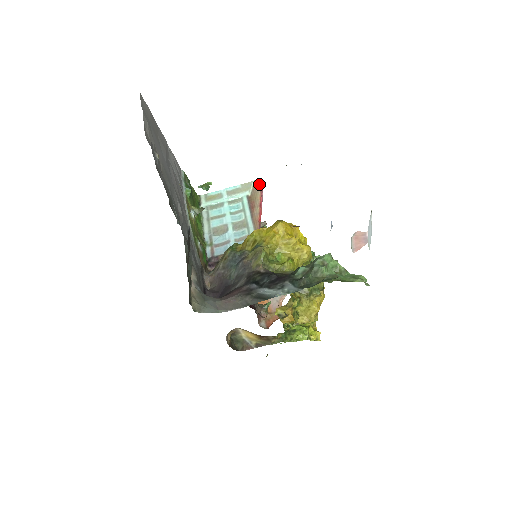
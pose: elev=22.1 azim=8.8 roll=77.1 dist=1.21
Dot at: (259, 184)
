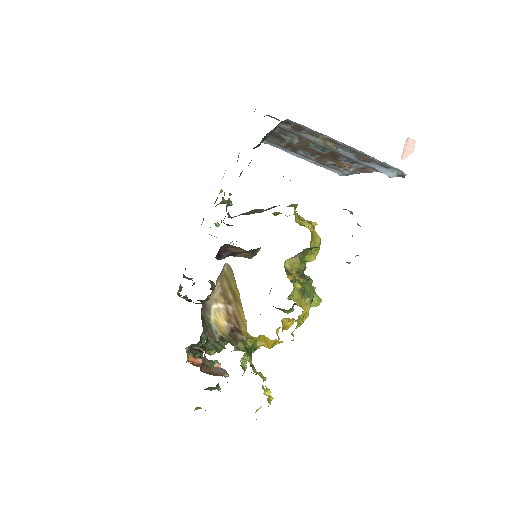
Dot at: occluded
